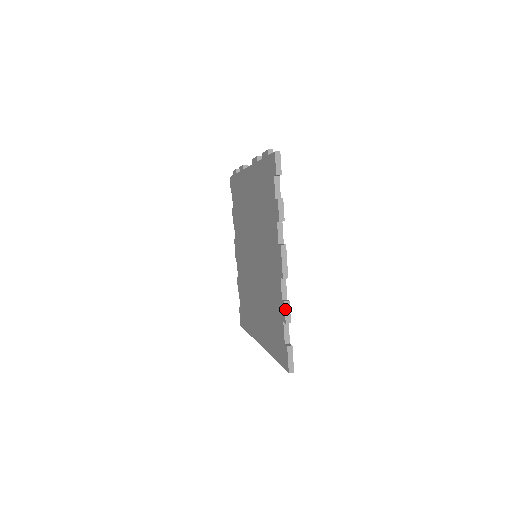
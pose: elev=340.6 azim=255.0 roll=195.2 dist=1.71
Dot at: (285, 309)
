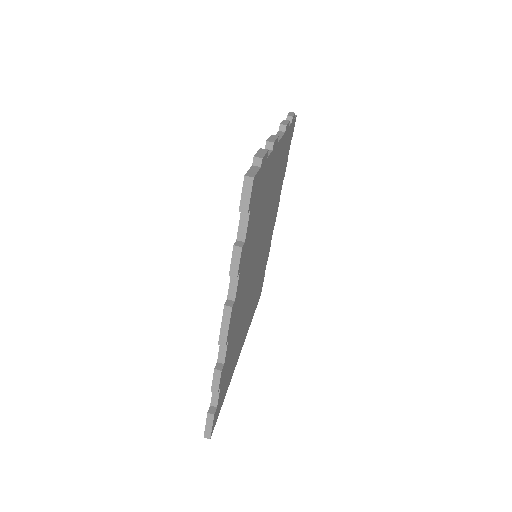
Dot at: (213, 377)
